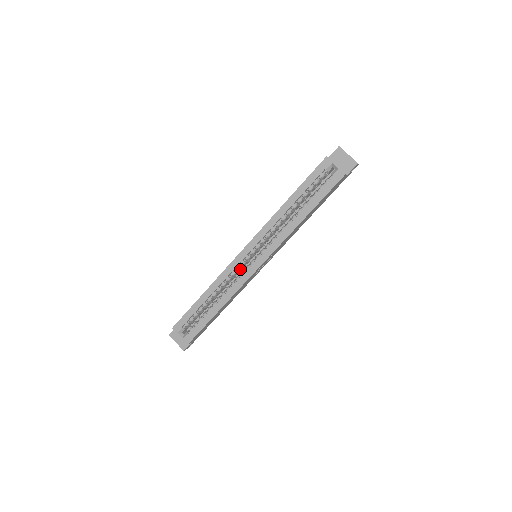
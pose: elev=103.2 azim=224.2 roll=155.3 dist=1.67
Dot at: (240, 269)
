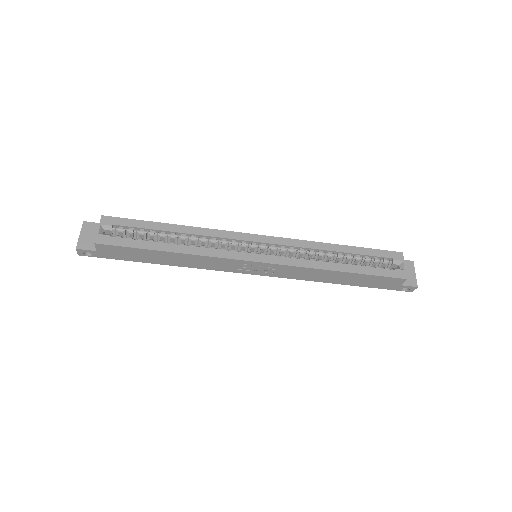
Dot at: (231, 247)
